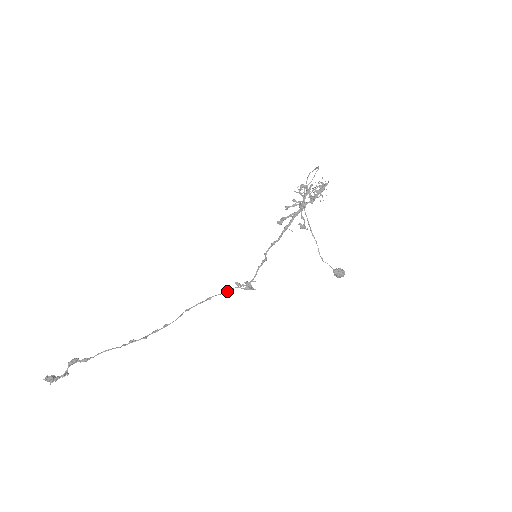
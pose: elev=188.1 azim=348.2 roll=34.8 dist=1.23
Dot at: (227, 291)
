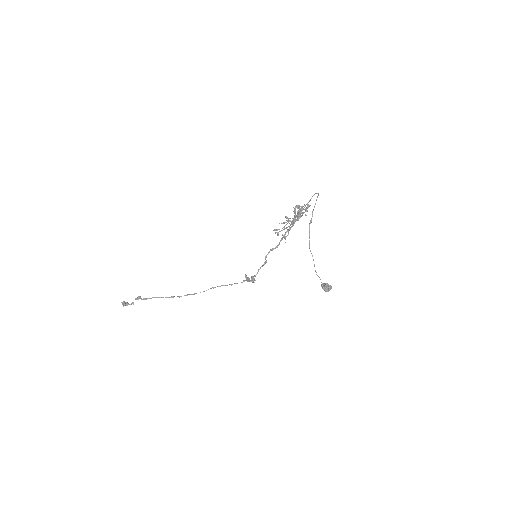
Dot at: occluded
